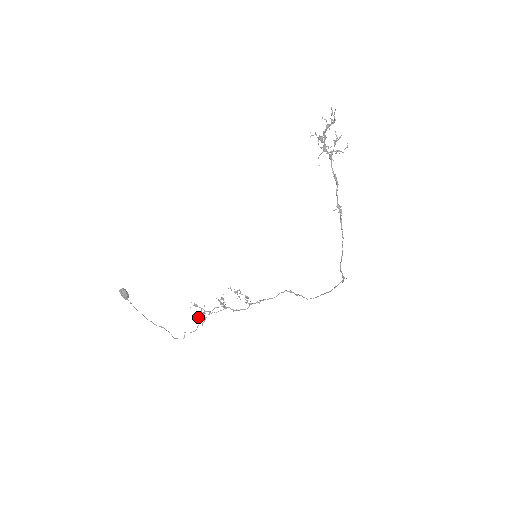
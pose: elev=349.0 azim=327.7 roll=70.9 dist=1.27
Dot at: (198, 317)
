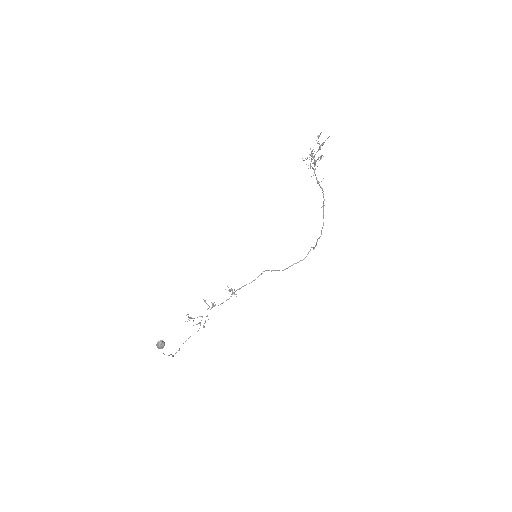
Dot at: (204, 326)
